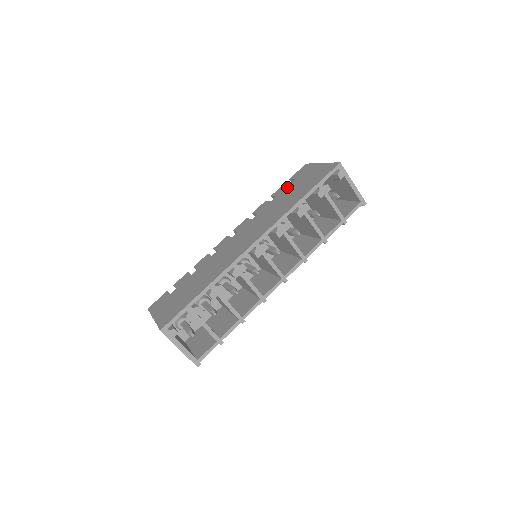
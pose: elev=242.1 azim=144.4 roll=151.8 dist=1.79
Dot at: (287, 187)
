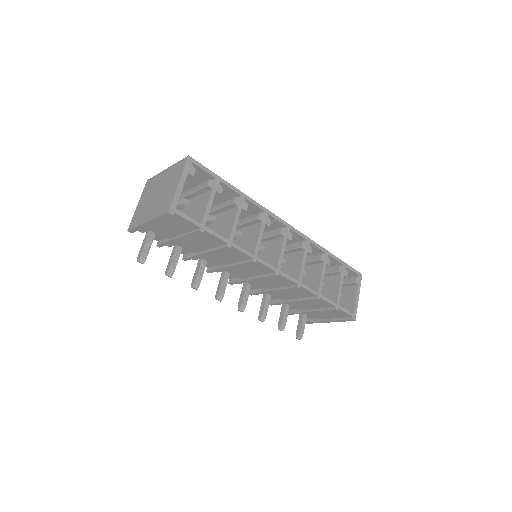
Dot at: occluded
